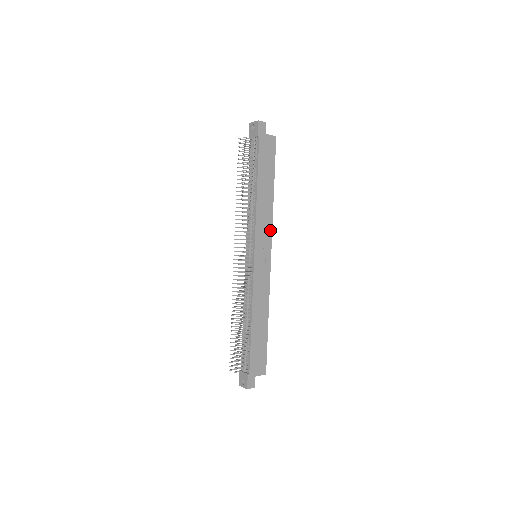
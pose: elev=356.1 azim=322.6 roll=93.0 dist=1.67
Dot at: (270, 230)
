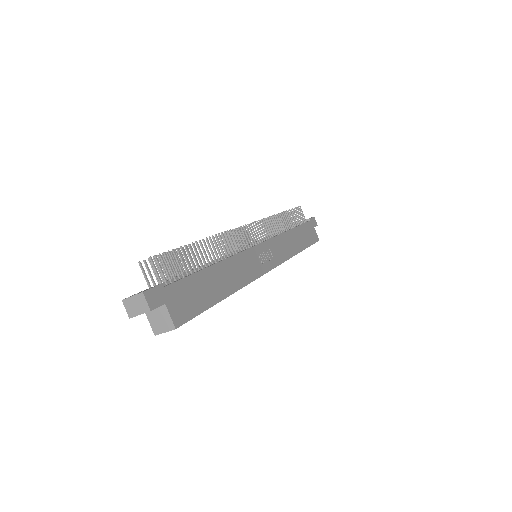
Dot at: (283, 259)
